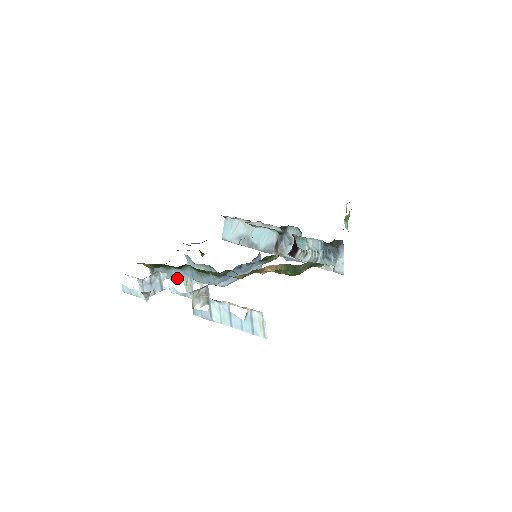
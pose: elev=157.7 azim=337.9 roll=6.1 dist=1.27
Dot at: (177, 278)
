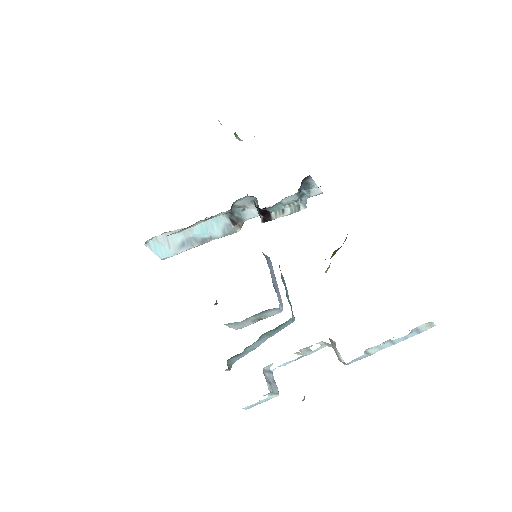
Dot at: (254, 349)
